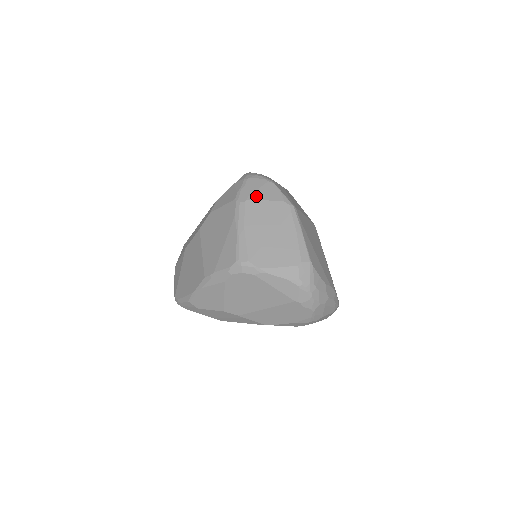
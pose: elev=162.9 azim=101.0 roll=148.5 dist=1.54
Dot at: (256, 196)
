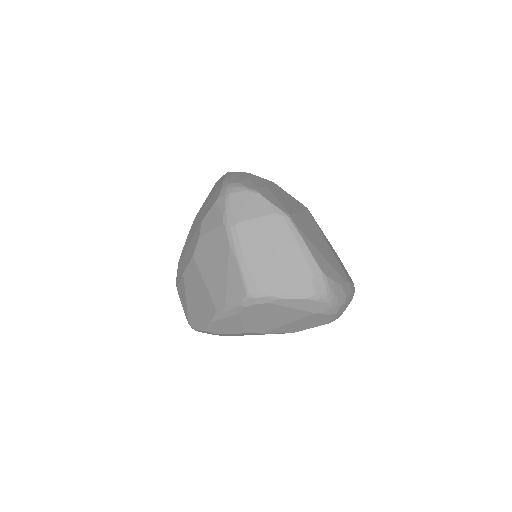
Dot at: (245, 215)
